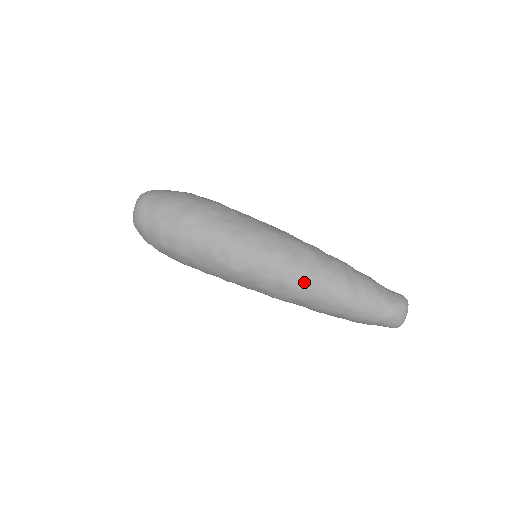
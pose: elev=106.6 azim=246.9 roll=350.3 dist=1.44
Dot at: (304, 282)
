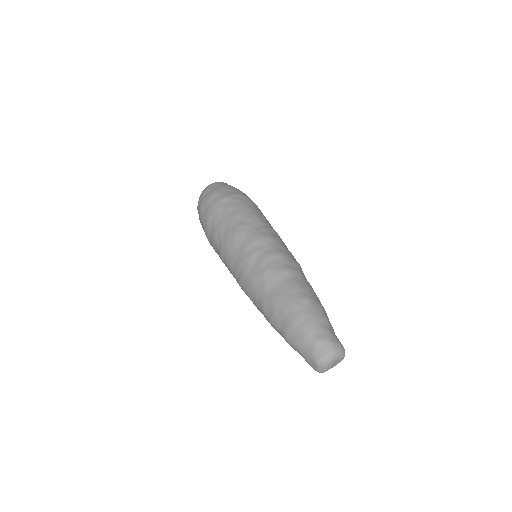
Dot at: (279, 267)
